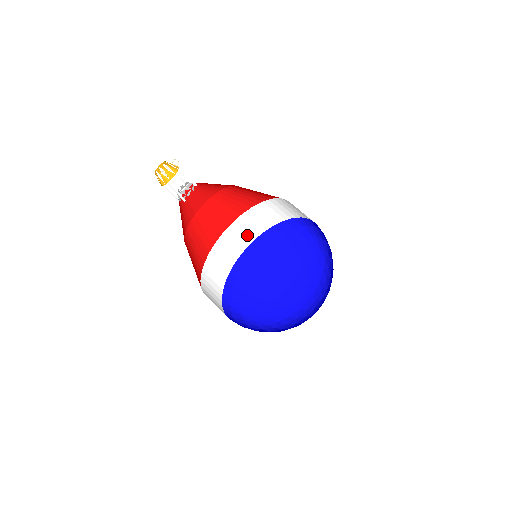
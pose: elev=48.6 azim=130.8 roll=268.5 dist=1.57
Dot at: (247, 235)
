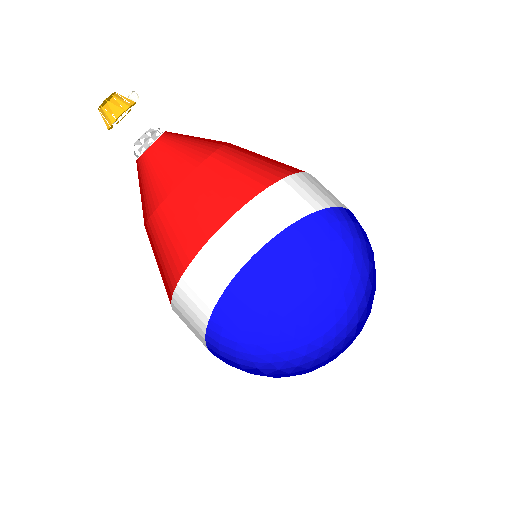
Dot at: (262, 229)
